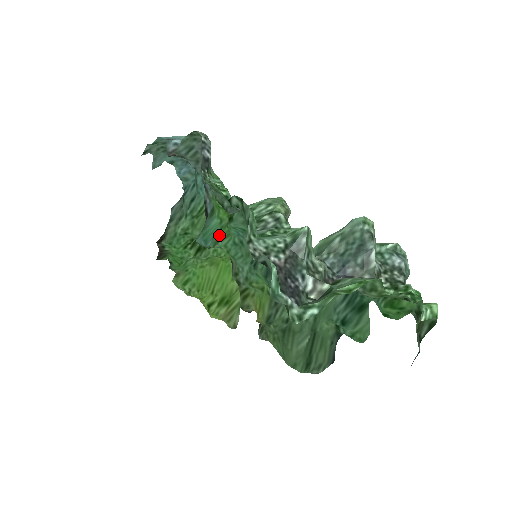
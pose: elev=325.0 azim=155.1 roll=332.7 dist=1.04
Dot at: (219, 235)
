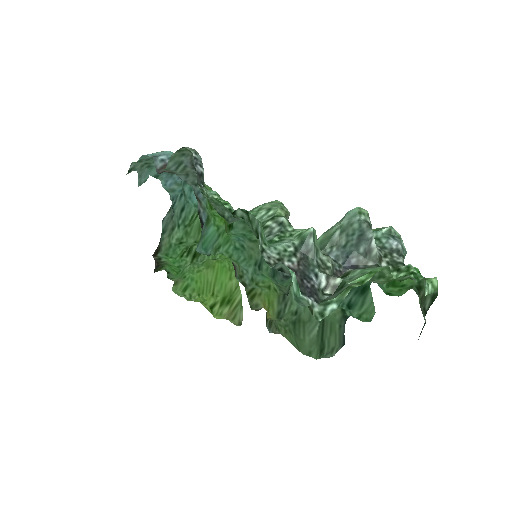
Dot at: (218, 242)
